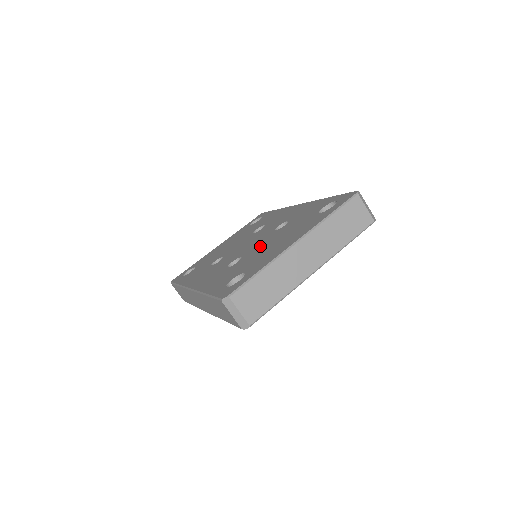
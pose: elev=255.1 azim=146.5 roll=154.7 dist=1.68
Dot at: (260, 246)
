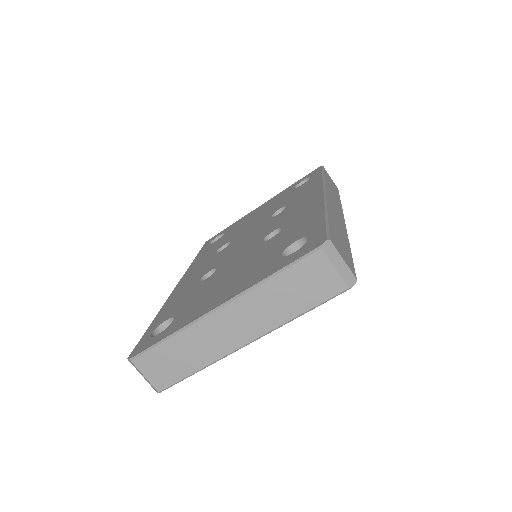
Dot at: (230, 266)
